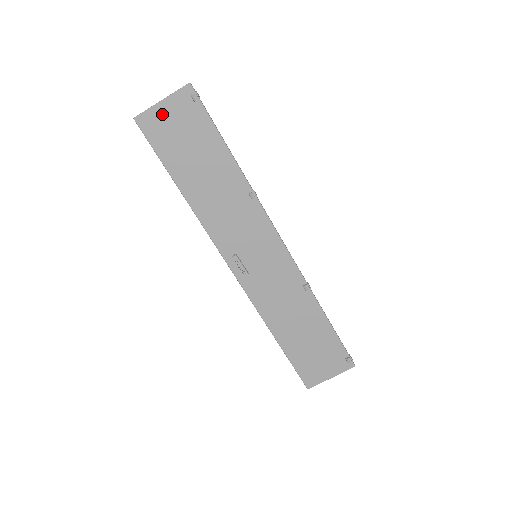
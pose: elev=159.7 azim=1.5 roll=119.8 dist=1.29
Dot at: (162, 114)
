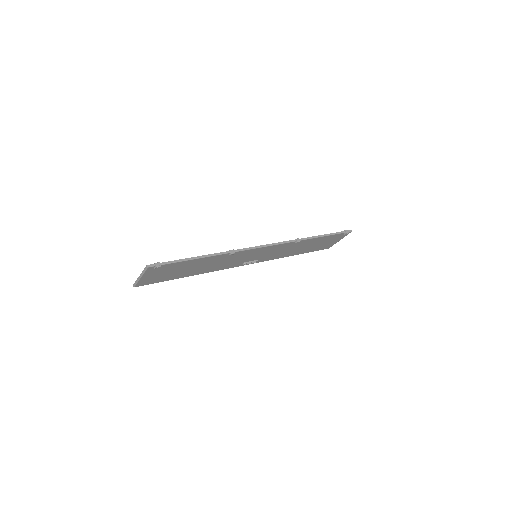
Dot at: (147, 278)
